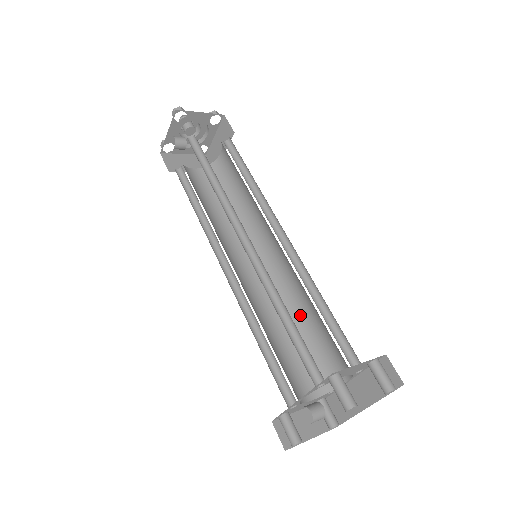
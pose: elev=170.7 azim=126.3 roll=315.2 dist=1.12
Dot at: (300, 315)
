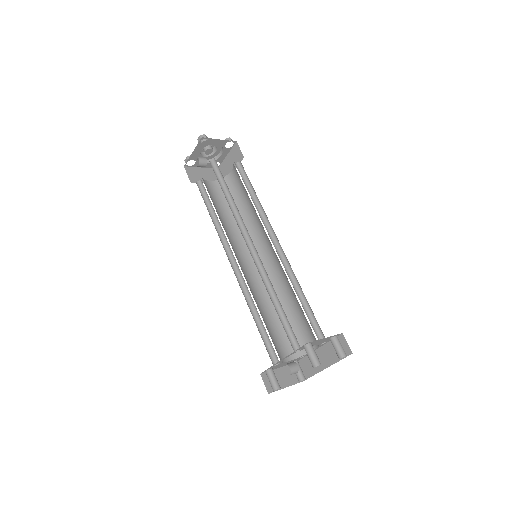
Dot at: (285, 301)
